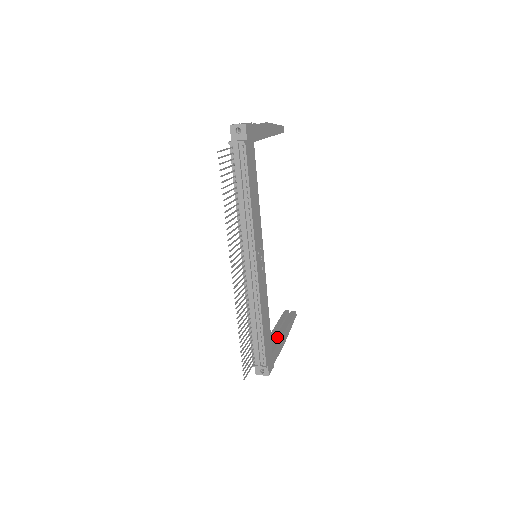
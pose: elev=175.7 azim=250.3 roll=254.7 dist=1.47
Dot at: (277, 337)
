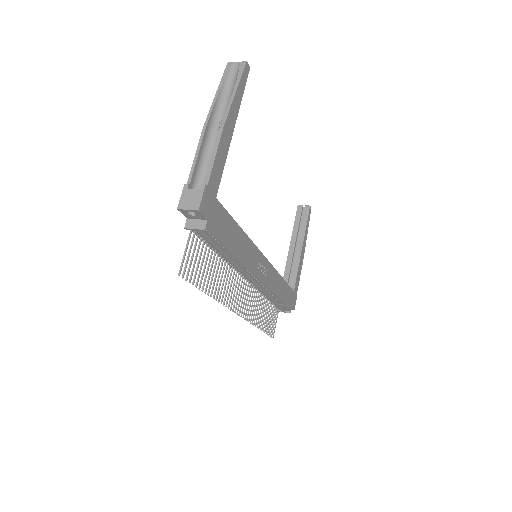
Dot at: (295, 262)
